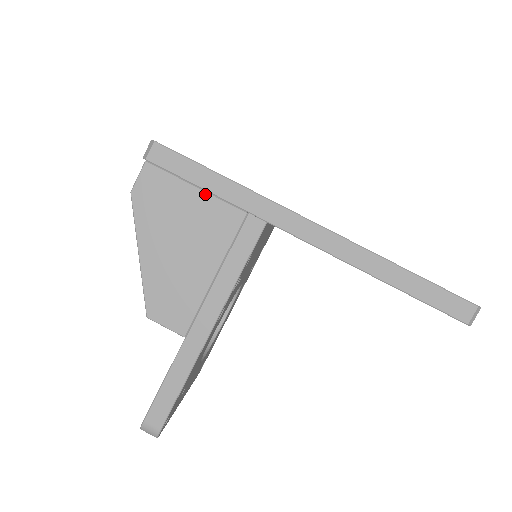
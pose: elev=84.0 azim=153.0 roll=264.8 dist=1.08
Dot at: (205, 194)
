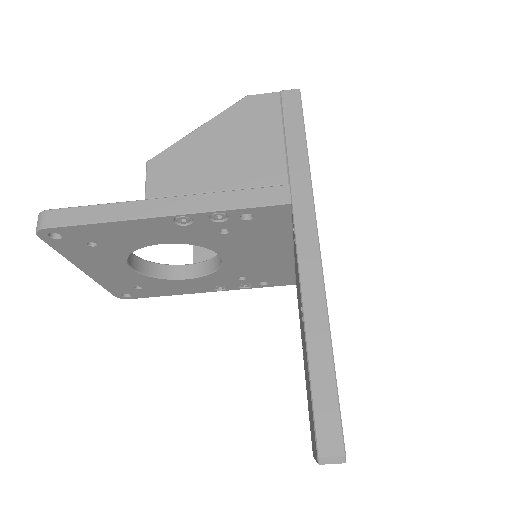
Dot at: (282, 145)
